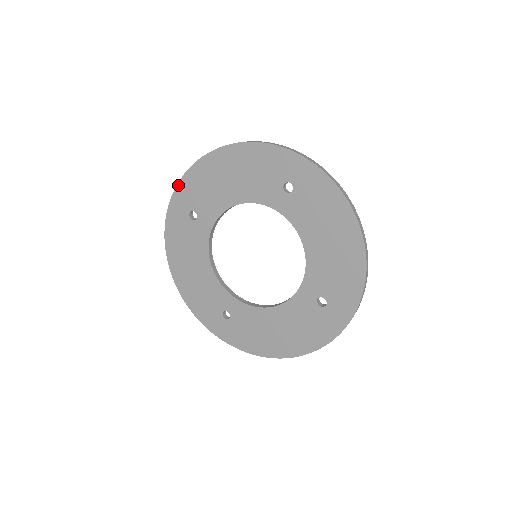
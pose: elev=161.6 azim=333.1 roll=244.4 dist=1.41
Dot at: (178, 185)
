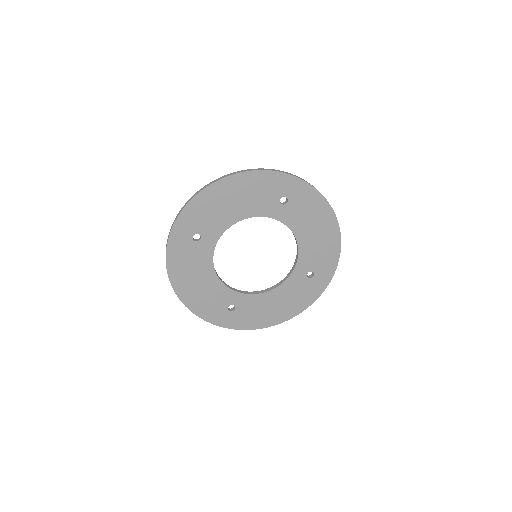
Dot at: (180, 215)
